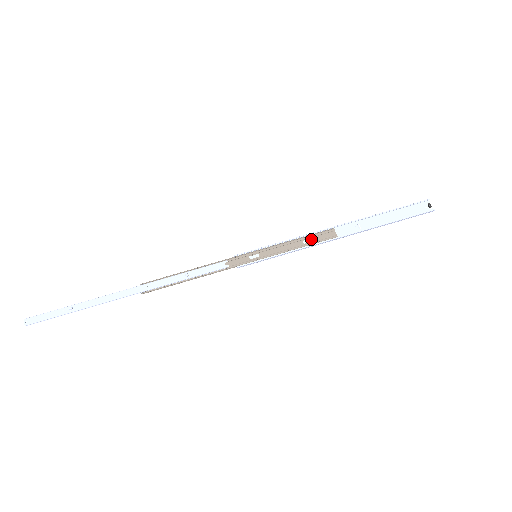
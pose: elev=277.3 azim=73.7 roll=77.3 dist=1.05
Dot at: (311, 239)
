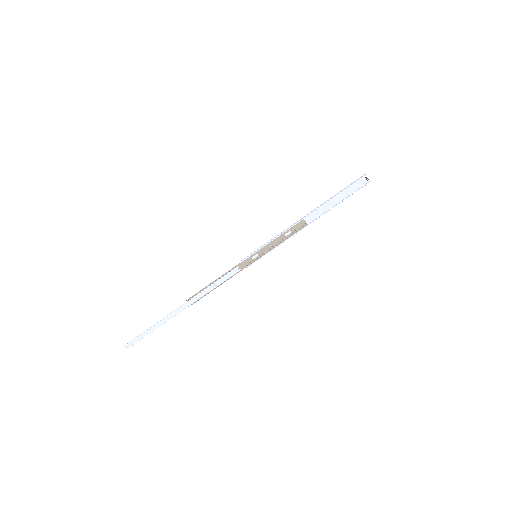
Dot at: (289, 231)
